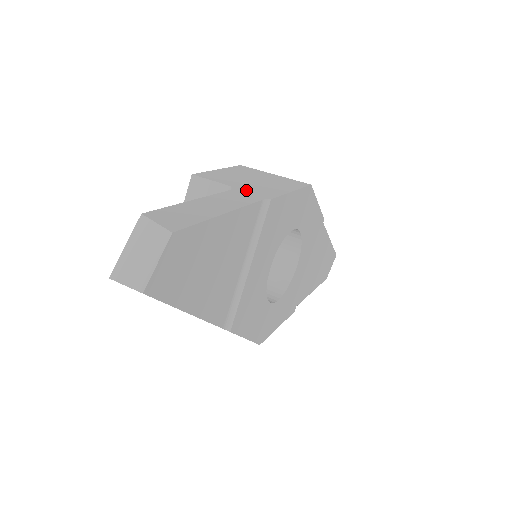
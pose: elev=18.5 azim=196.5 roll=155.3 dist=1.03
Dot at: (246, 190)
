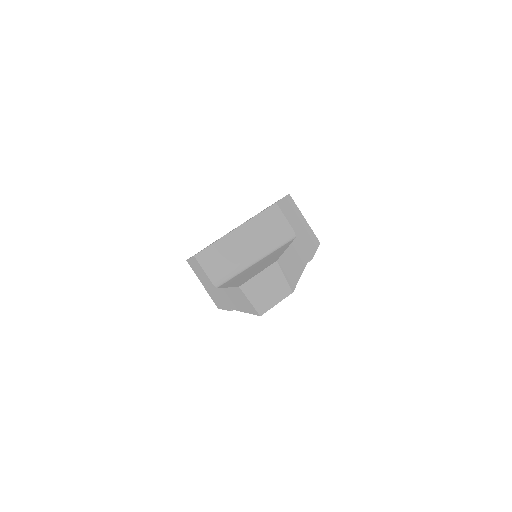
Dot at: (301, 241)
